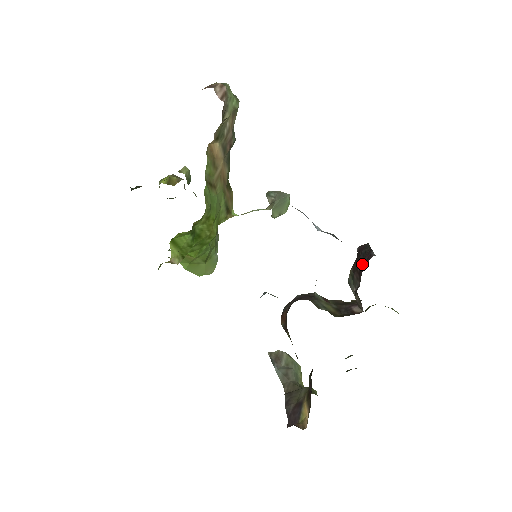
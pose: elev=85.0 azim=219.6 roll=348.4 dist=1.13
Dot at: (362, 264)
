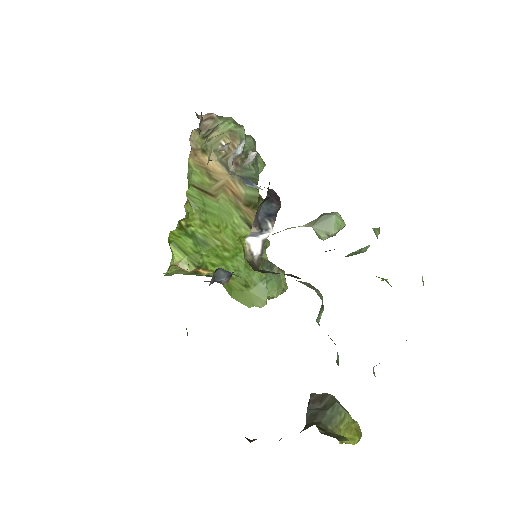
Dot at: occluded
